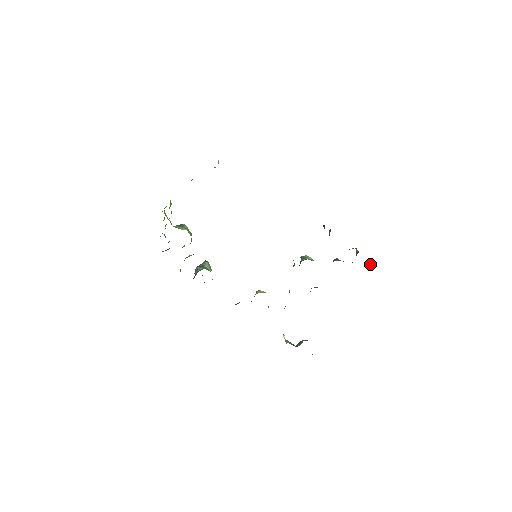
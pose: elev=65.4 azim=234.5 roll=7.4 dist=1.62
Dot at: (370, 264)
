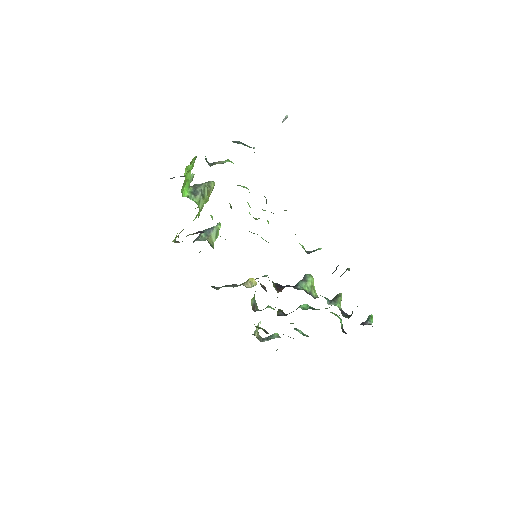
Dot at: (370, 321)
